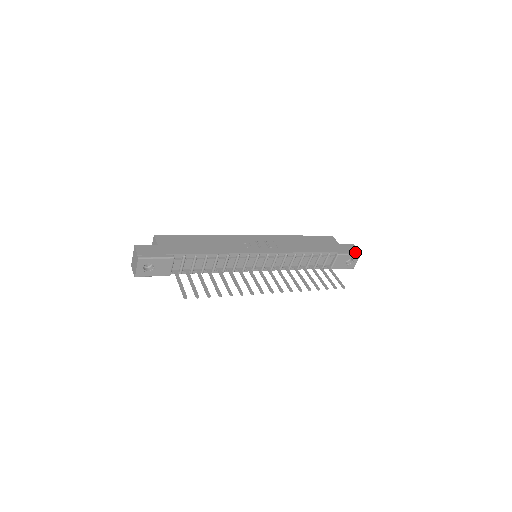
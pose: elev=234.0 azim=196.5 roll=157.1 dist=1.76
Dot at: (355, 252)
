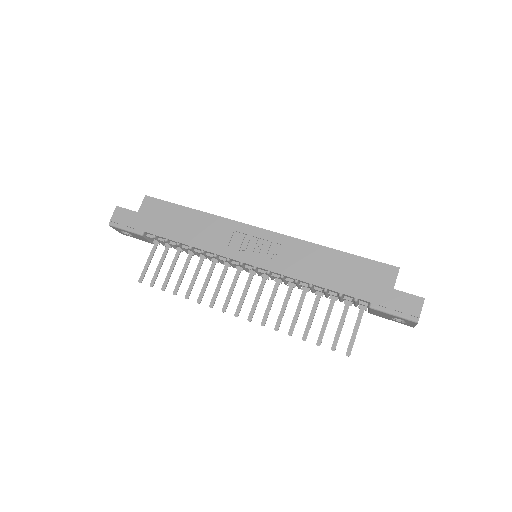
Dot at: (408, 315)
